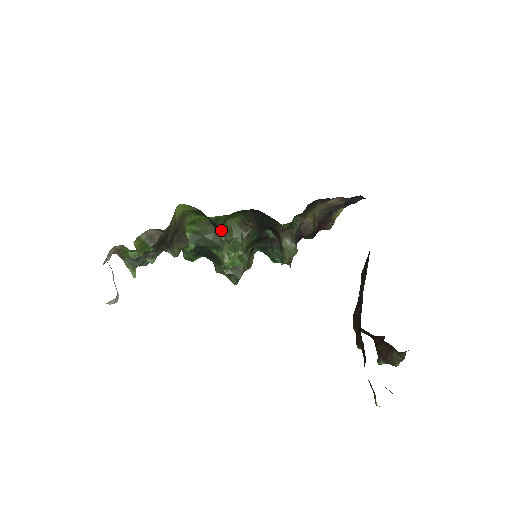
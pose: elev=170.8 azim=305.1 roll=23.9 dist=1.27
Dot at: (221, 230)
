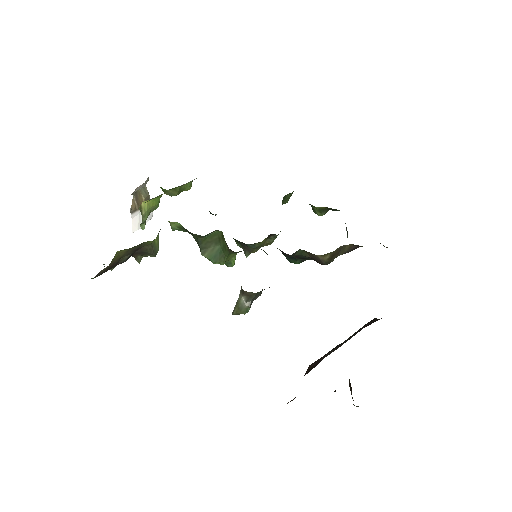
Dot at: (206, 238)
